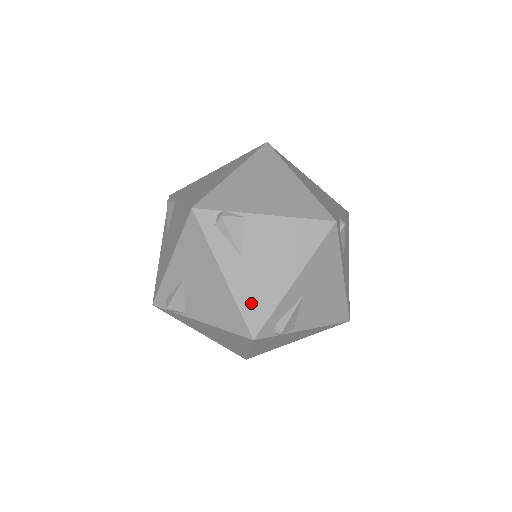
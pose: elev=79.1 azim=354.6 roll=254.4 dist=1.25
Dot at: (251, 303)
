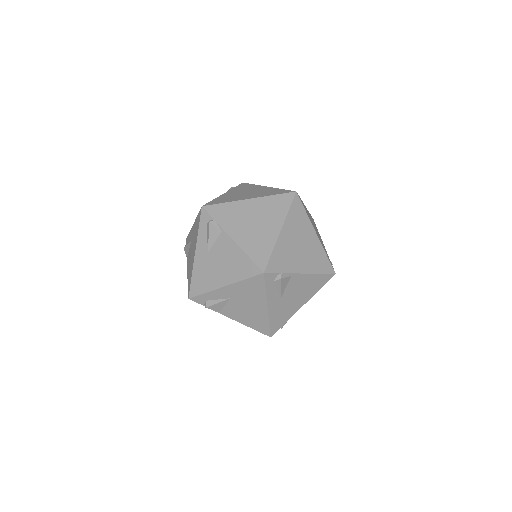
Dot at: (198, 279)
